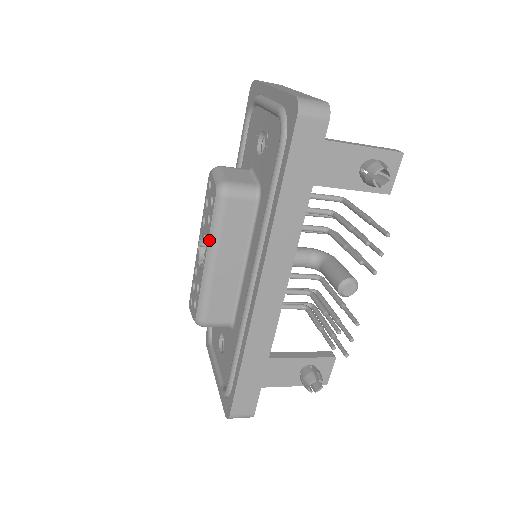
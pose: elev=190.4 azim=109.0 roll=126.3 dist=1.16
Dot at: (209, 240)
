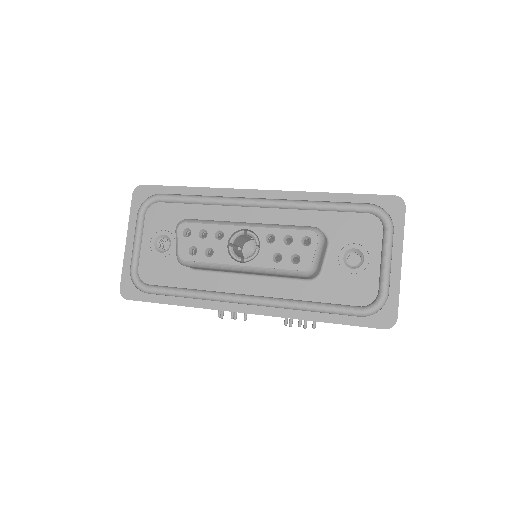
Dot at: (262, 268)
